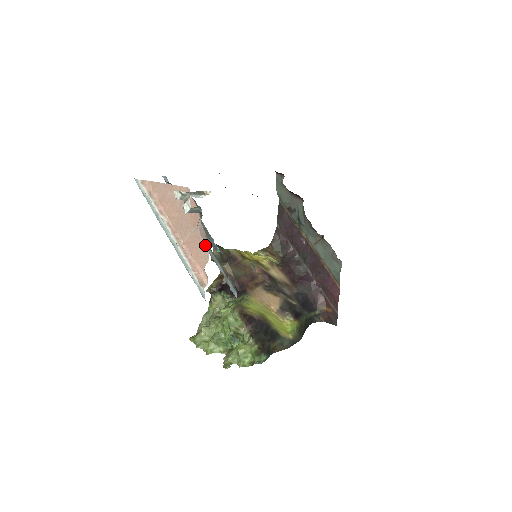
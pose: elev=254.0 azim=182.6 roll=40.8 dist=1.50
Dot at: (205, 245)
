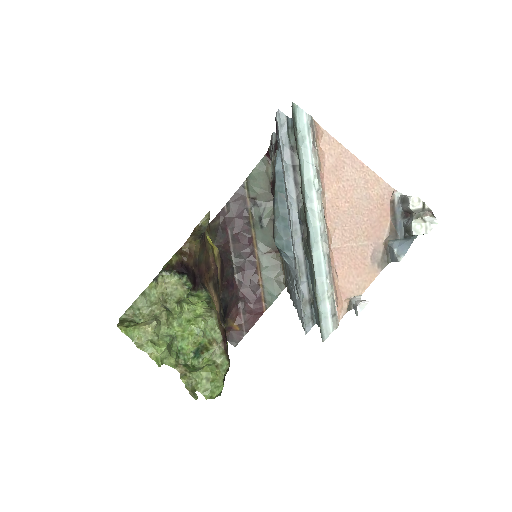
Dot at: (370, 272)
